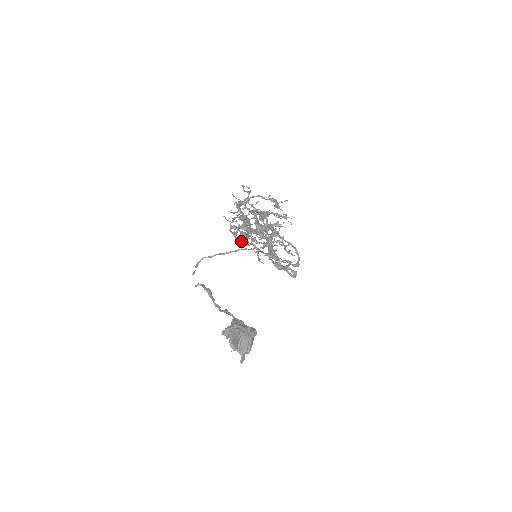
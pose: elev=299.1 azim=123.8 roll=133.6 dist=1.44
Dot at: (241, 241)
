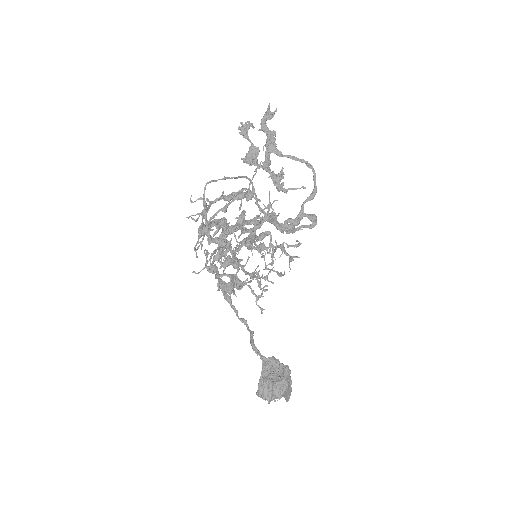
Dot at: (229, 263)
